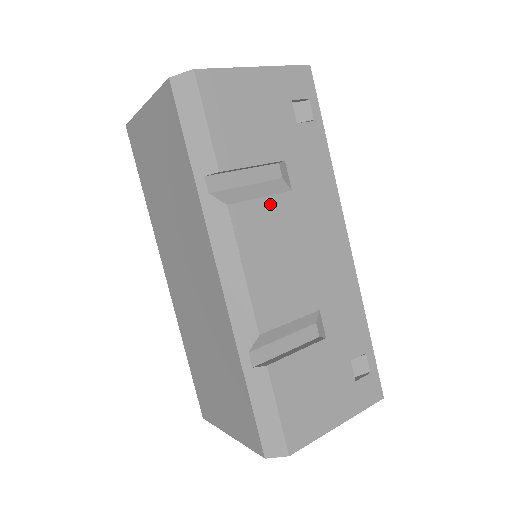
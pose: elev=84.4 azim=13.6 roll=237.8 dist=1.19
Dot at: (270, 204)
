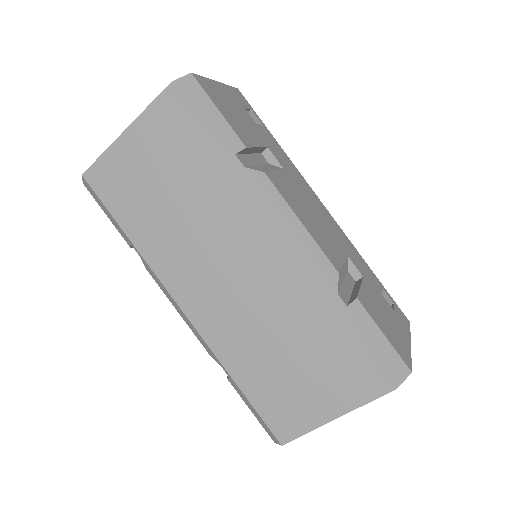
Dot at: (281, 176)
